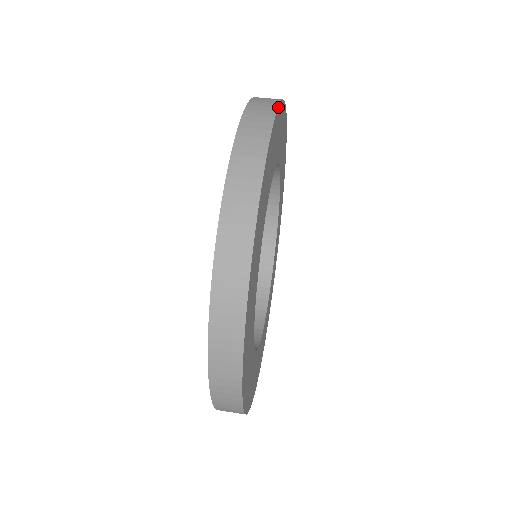
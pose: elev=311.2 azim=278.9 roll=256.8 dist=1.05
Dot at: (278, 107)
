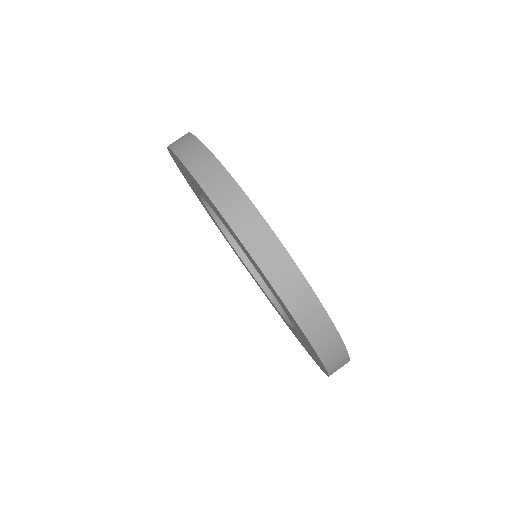
Dot at: (261, 215)
